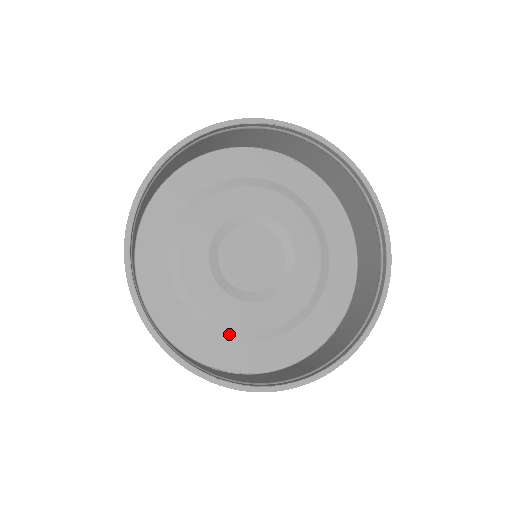
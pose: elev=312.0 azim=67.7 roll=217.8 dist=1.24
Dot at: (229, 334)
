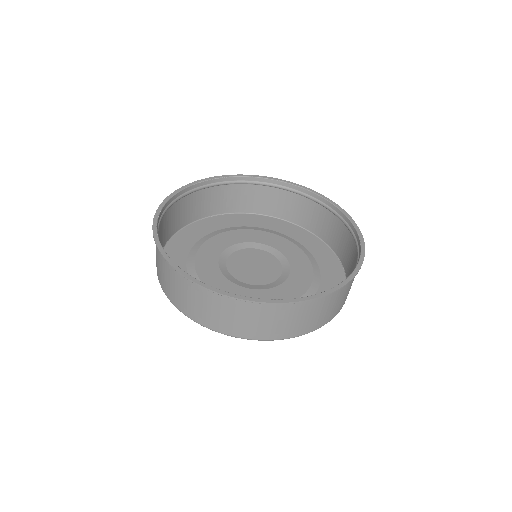
Dot at: occluded
